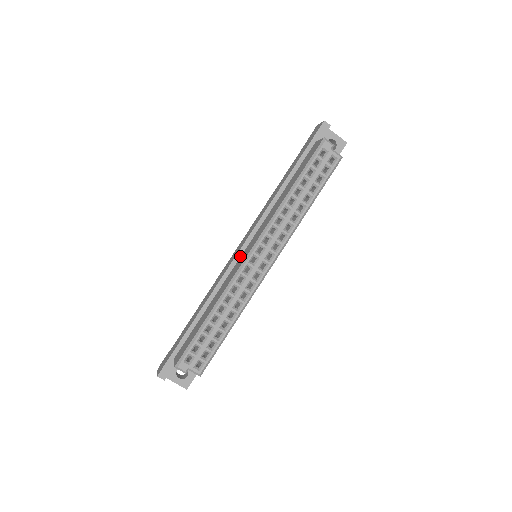
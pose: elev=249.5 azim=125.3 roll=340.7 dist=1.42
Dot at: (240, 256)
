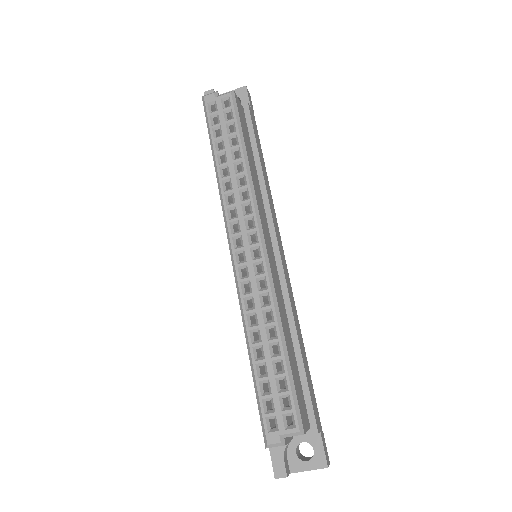
Dot at: occluded
